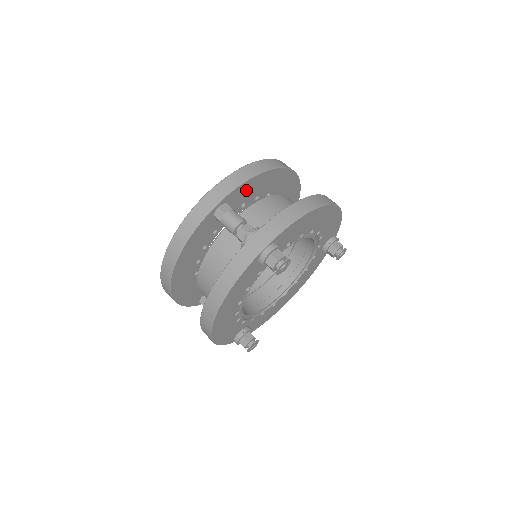
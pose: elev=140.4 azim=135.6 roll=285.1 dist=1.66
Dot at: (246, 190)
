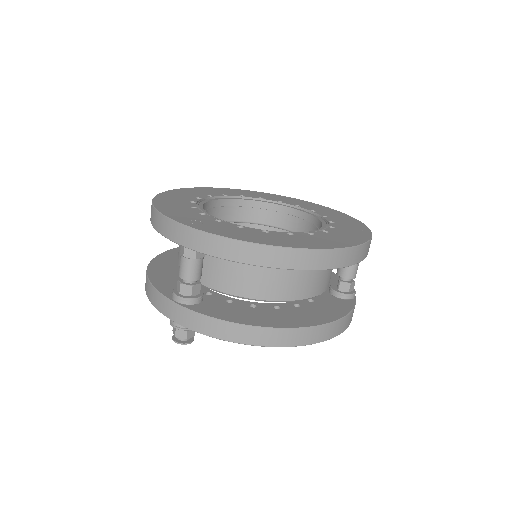
Dot at: occluded
